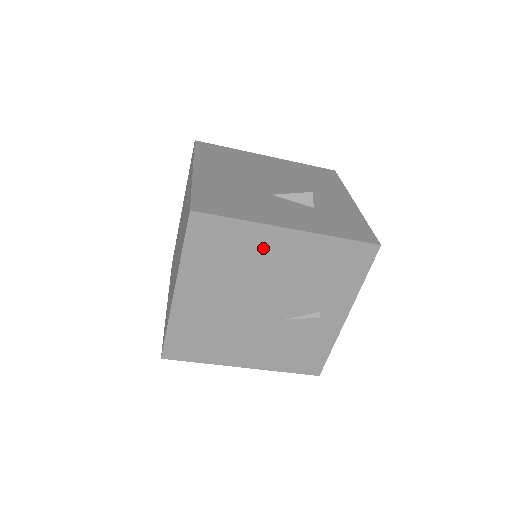
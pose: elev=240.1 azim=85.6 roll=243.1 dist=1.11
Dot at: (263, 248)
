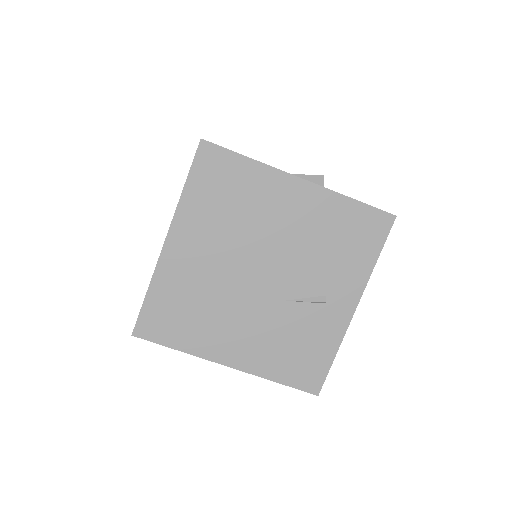
Dot at: (271, 198)
